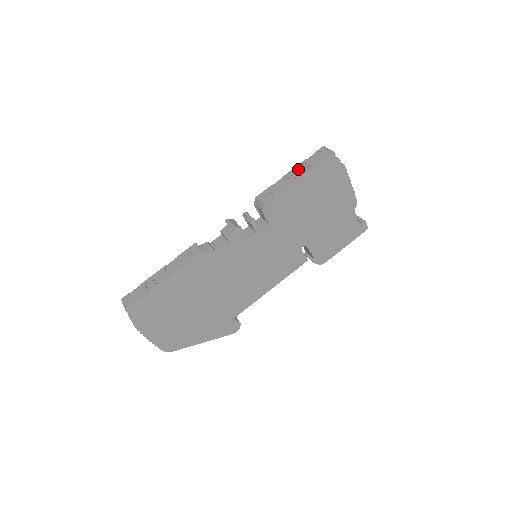
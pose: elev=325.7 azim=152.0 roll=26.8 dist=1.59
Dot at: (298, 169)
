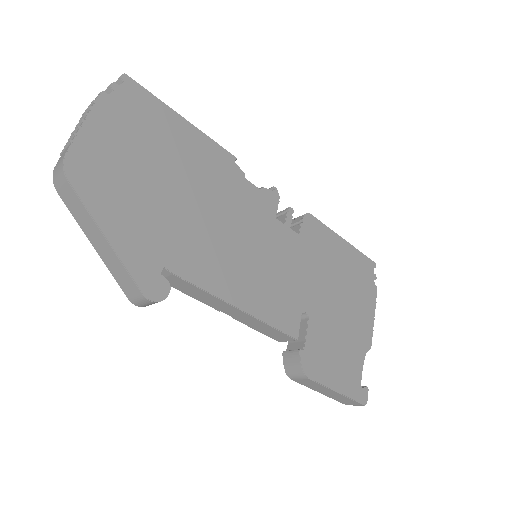
Dot at: occluded
